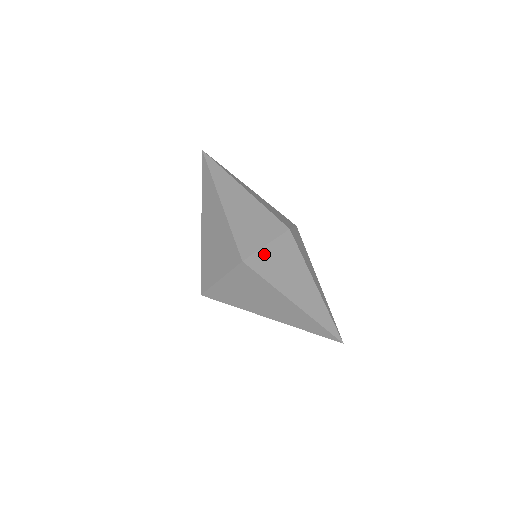
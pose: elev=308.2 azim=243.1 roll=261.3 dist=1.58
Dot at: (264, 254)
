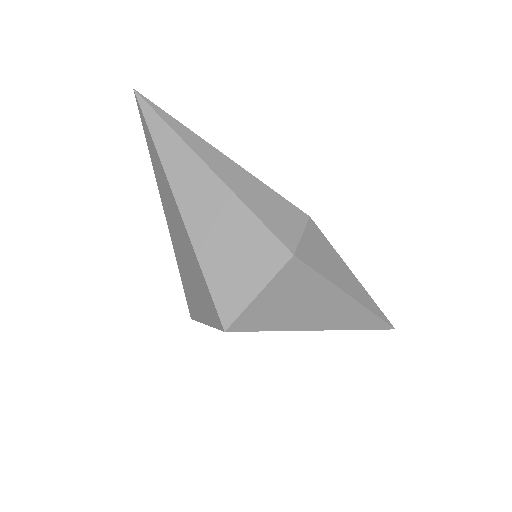
Dot at: (257, 306)
